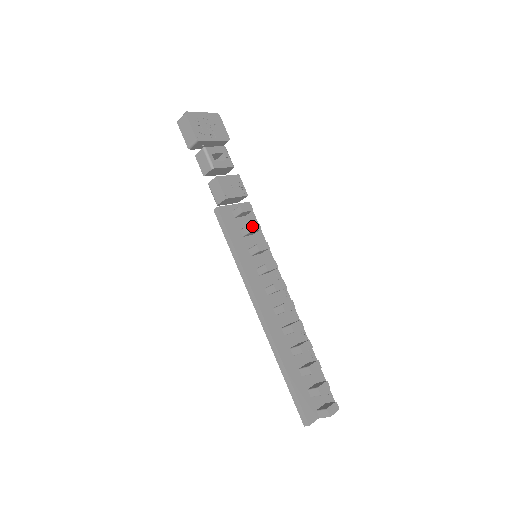
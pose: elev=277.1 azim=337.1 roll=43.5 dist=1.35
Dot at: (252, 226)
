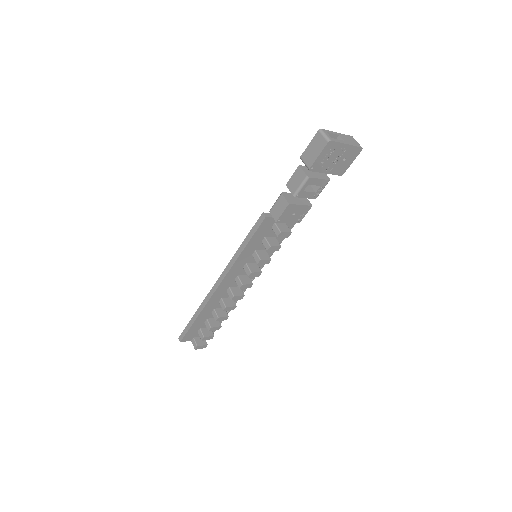
Dot at: (273, 248)
